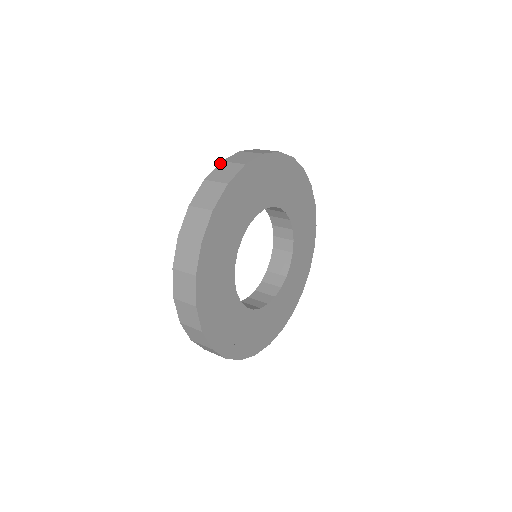
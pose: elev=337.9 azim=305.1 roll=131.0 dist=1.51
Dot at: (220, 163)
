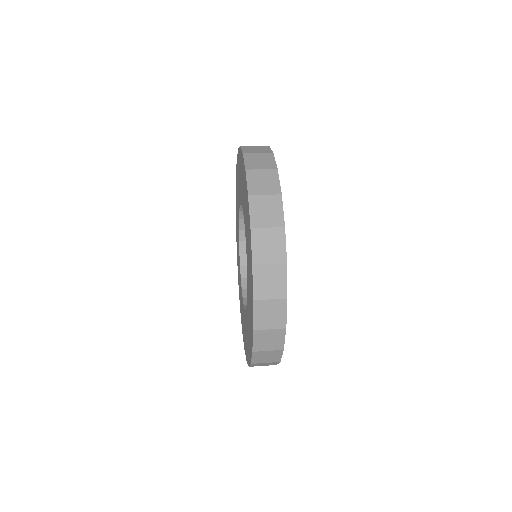
Dot at: occluded
